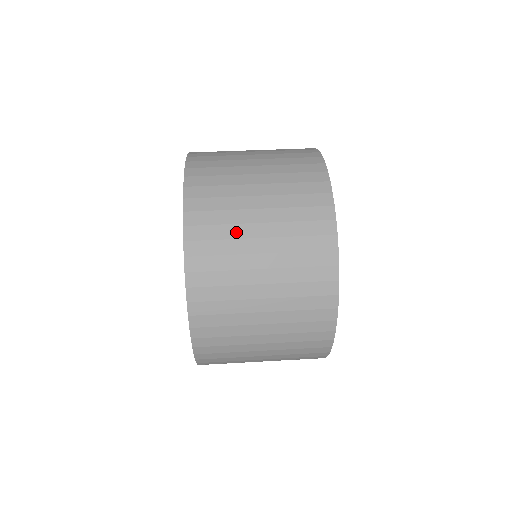
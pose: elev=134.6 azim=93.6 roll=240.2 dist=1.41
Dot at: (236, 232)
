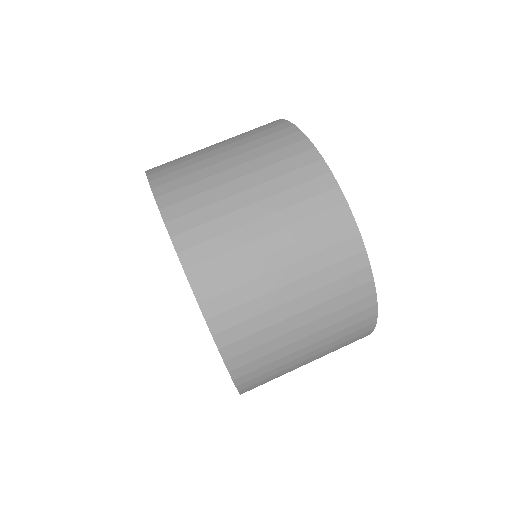
Dot at: (282, 353)
